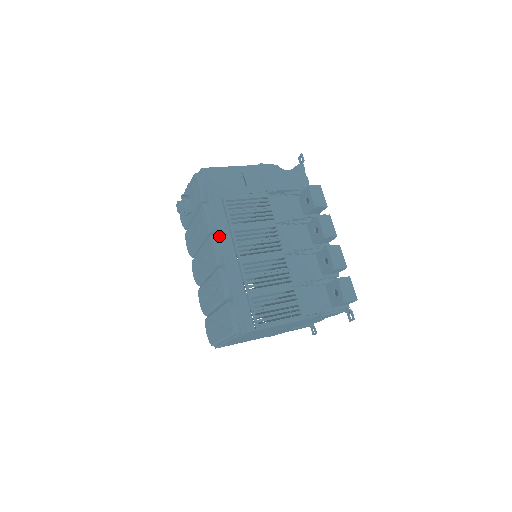
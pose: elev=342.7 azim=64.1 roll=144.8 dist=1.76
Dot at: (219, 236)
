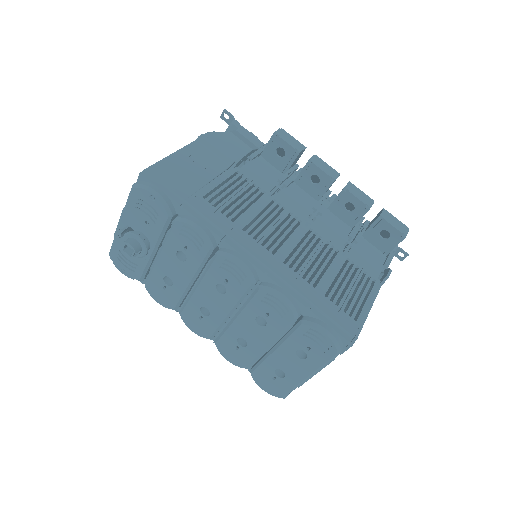
Dot at: (232, 245)
